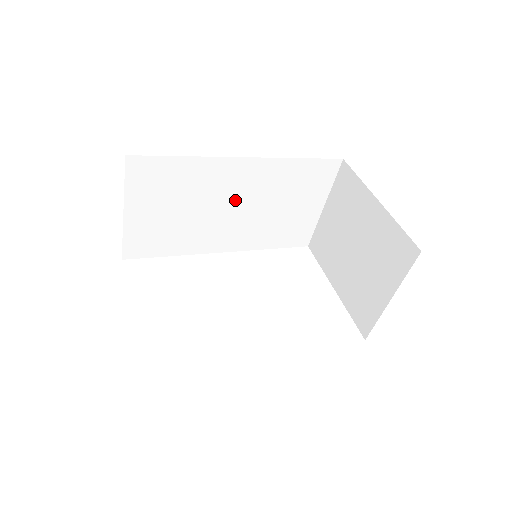
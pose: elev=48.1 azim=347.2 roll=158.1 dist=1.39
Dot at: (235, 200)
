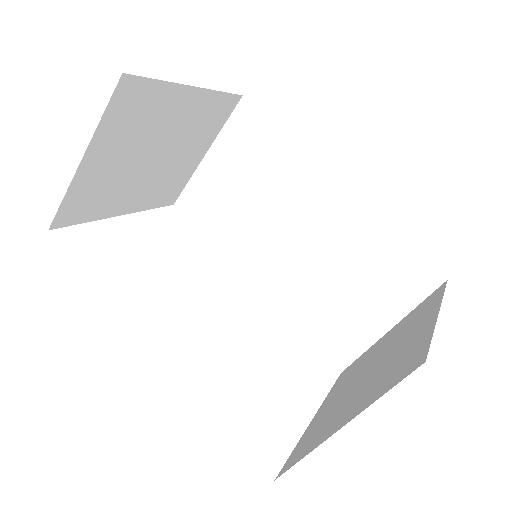
Dot at: (301, 228)
